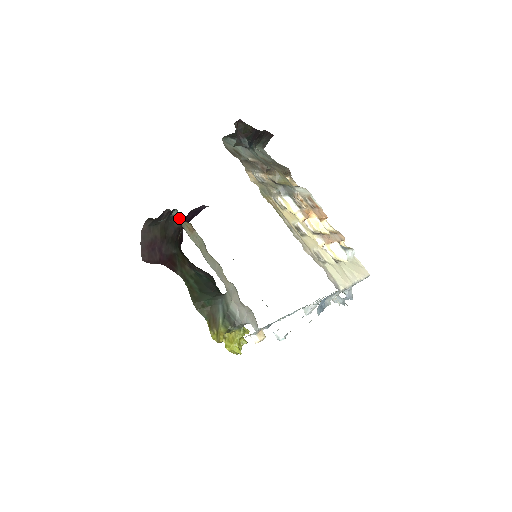
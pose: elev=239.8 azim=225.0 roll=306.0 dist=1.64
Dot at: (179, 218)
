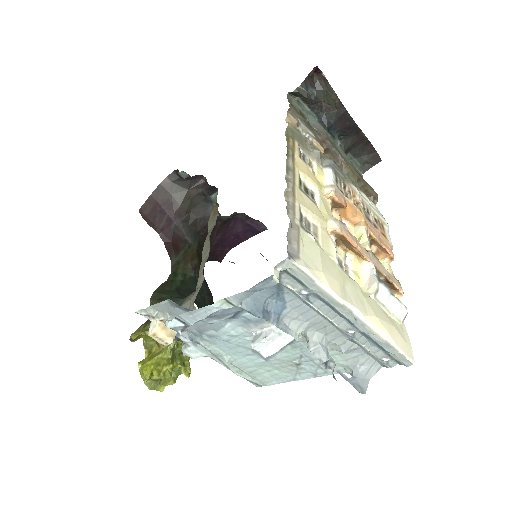
Dot at: (215, 202)
